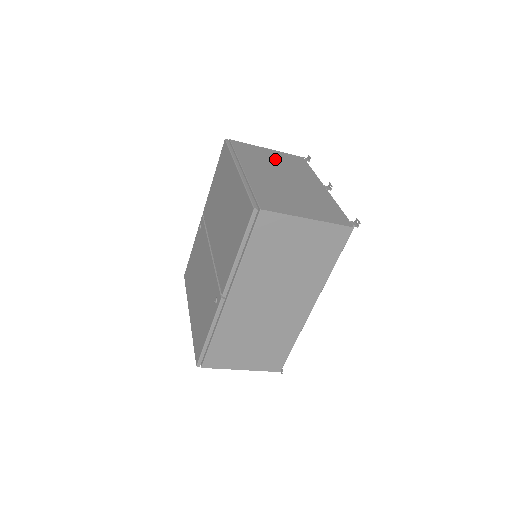
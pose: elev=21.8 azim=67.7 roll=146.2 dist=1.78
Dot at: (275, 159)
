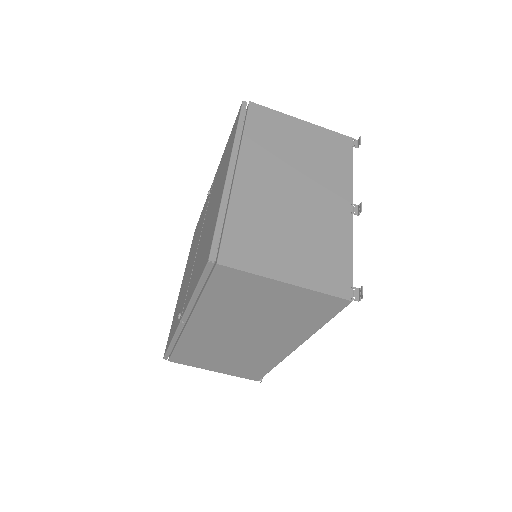
Dot at: (302, 145)
